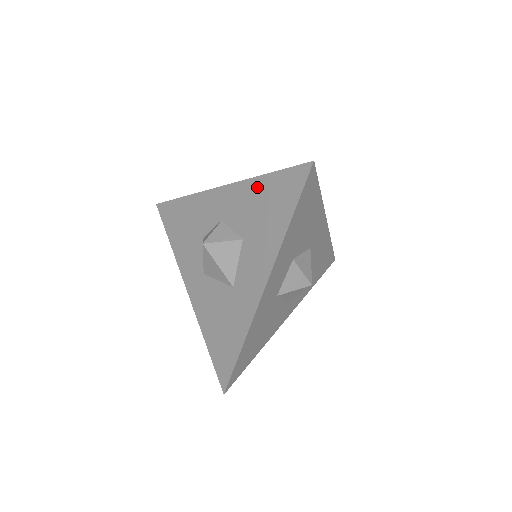
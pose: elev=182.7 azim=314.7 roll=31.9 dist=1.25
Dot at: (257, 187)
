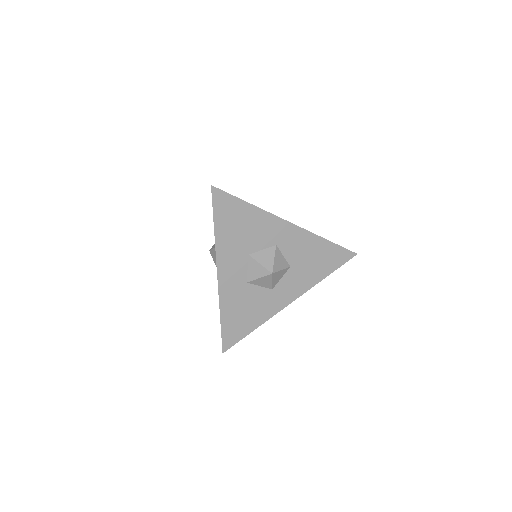
Dot at: occluded
